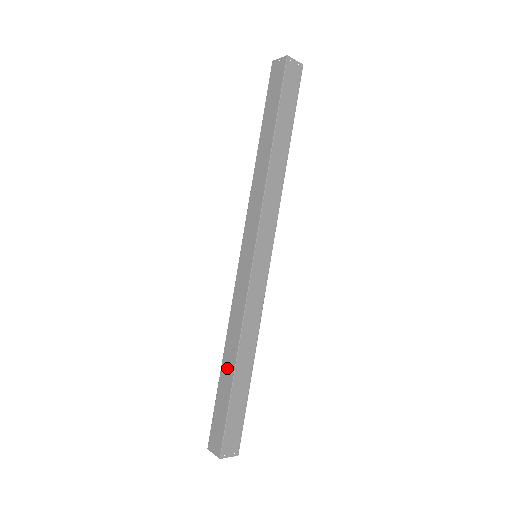
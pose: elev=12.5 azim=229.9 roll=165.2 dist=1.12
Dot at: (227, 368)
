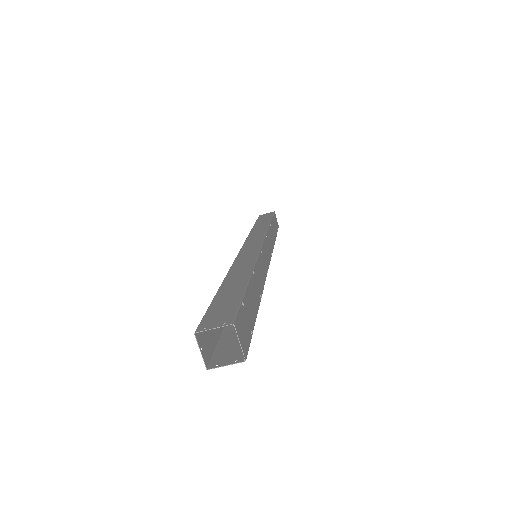
Dot at: occluded
